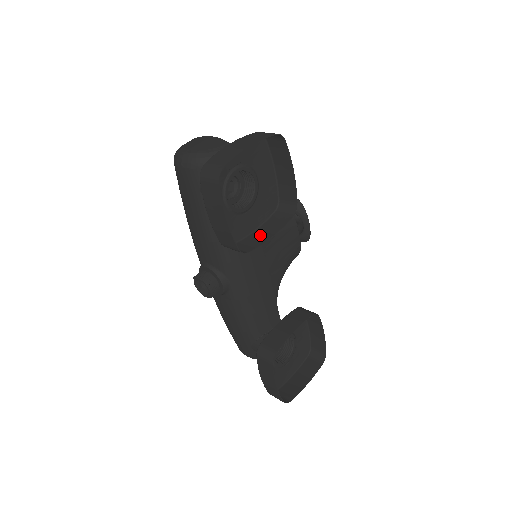
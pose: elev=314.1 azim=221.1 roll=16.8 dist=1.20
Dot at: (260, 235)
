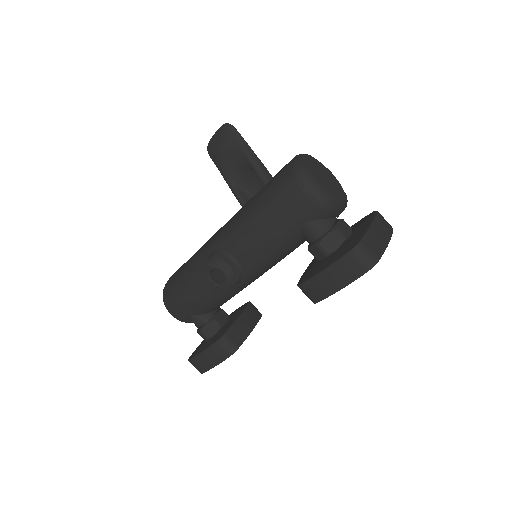
Dot at: occluded
